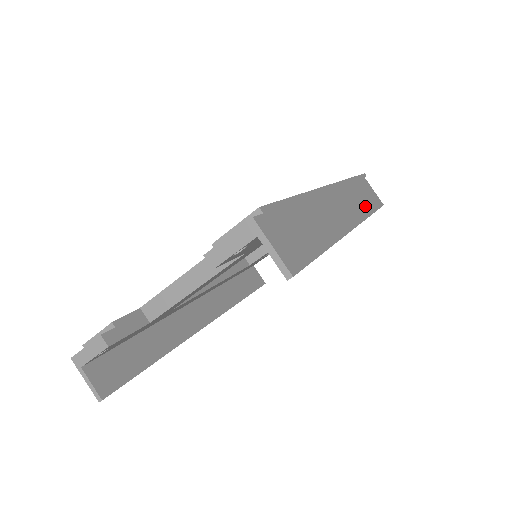
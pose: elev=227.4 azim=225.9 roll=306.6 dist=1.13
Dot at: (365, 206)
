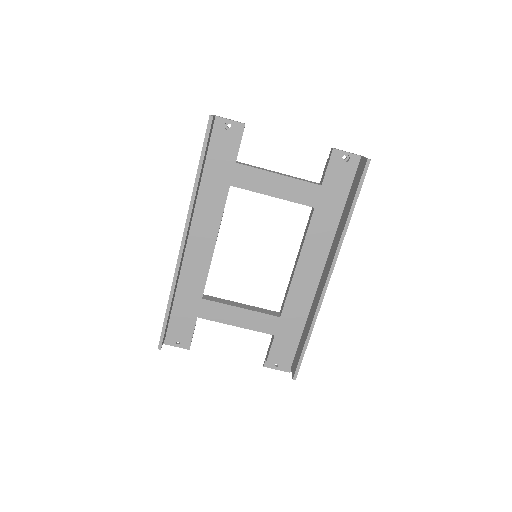
Dot at: occluded
